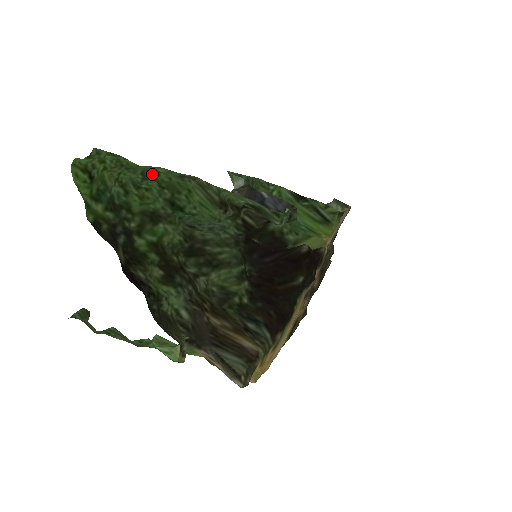
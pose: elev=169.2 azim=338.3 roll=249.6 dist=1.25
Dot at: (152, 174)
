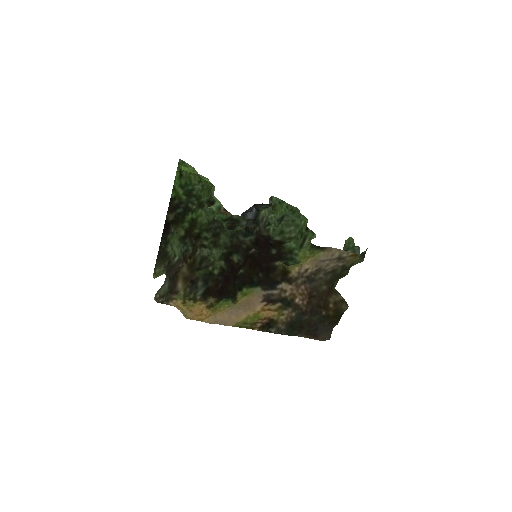
Dot at: occluded
